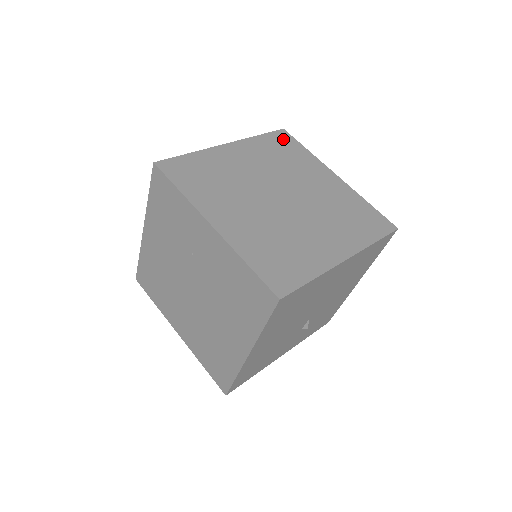
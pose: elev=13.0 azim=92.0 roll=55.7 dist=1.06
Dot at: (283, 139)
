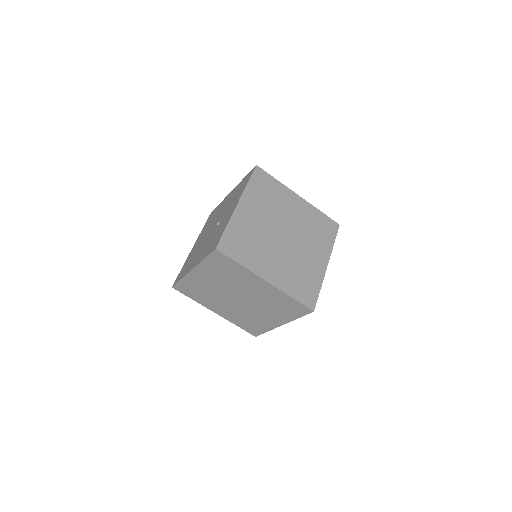
Dot at: (261, 177)
